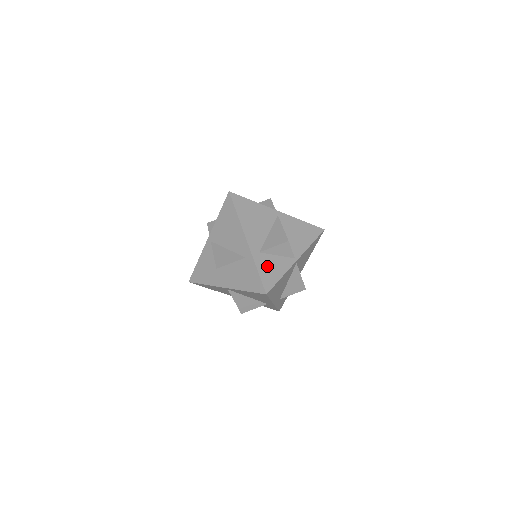
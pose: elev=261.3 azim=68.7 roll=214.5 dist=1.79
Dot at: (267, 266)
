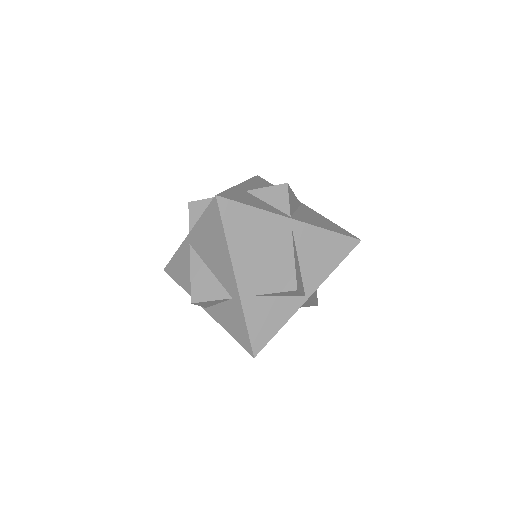
Dot at: (261, 316)
